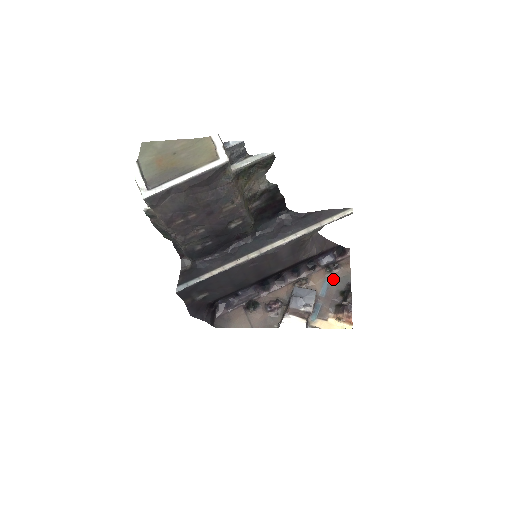
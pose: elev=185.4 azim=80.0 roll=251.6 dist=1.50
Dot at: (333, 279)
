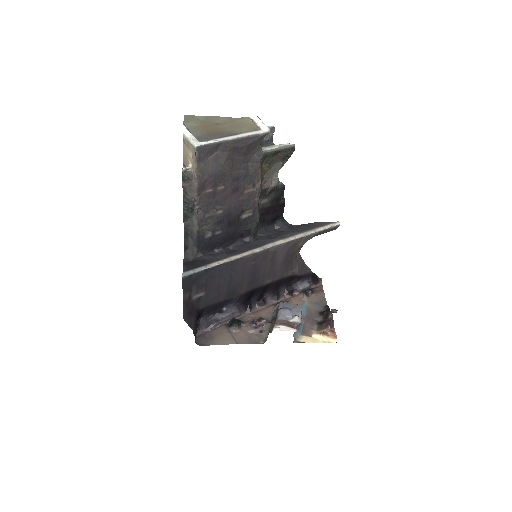
Dot at: (311, 302)
